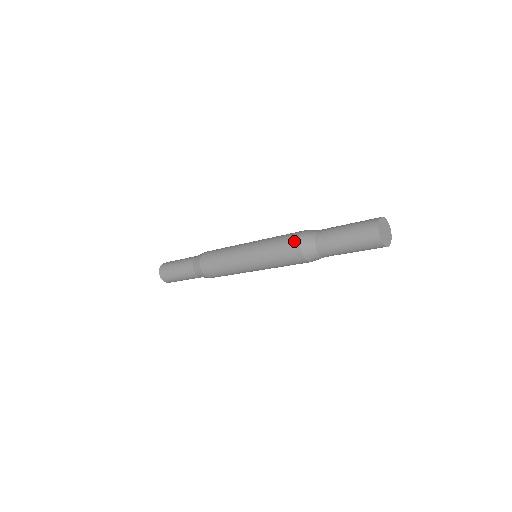
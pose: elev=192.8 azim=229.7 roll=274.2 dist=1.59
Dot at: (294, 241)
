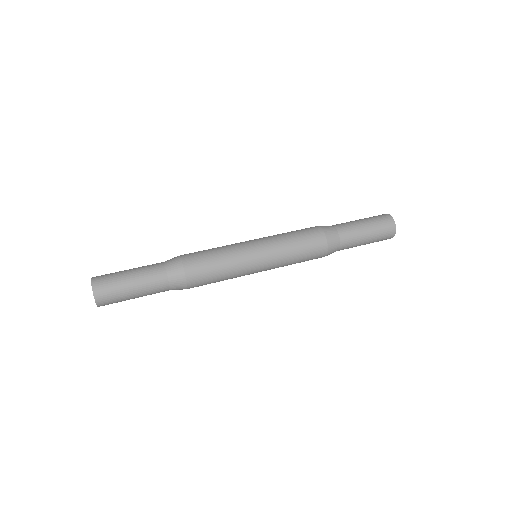
Dot at: (322, 250)
